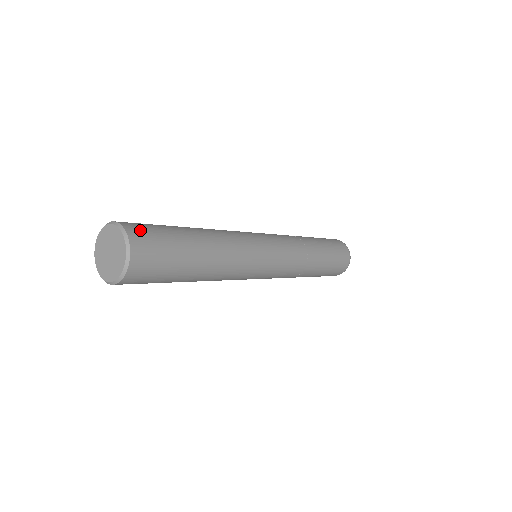
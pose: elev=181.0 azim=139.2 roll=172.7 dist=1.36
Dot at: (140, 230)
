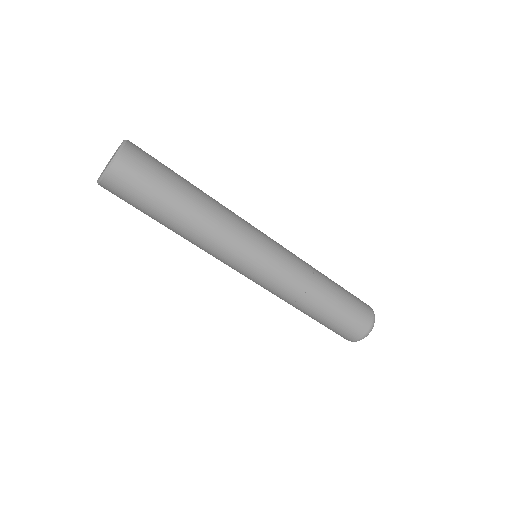
Dot at: (138, 154)
